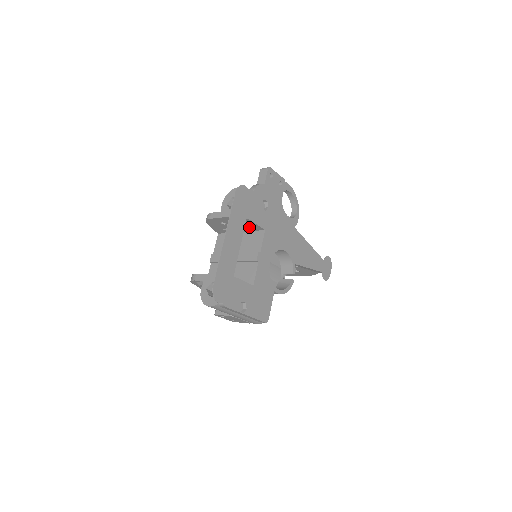
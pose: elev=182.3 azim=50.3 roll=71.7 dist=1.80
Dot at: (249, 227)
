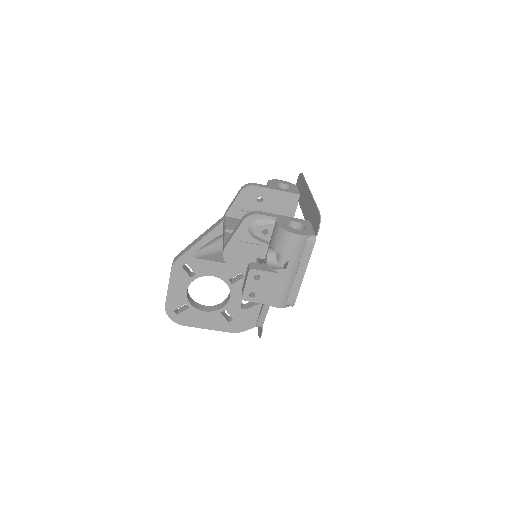
Dot at: occluded
